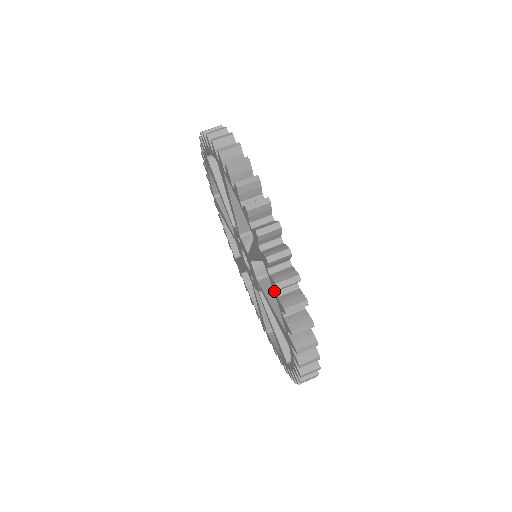
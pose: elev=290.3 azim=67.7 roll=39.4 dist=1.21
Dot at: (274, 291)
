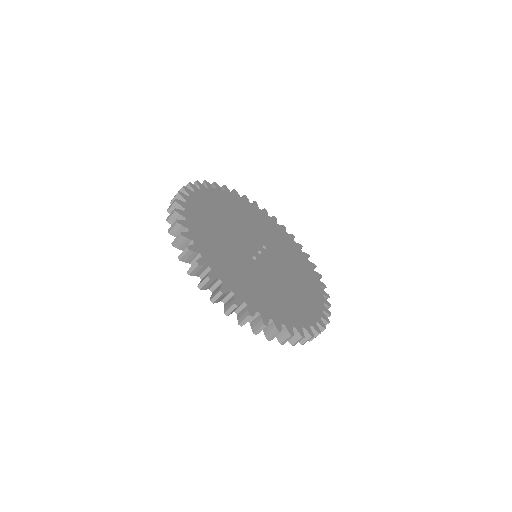
Dot at: occluded
